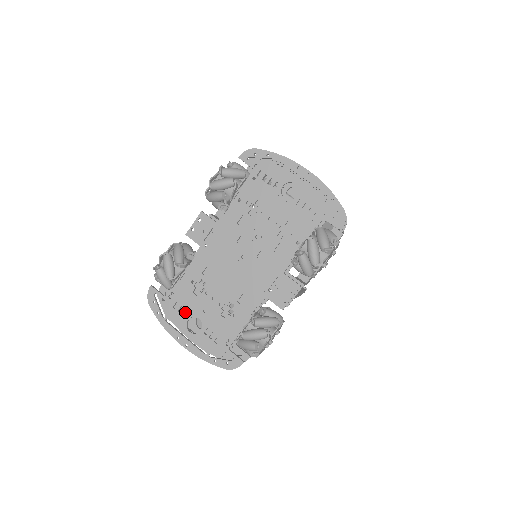
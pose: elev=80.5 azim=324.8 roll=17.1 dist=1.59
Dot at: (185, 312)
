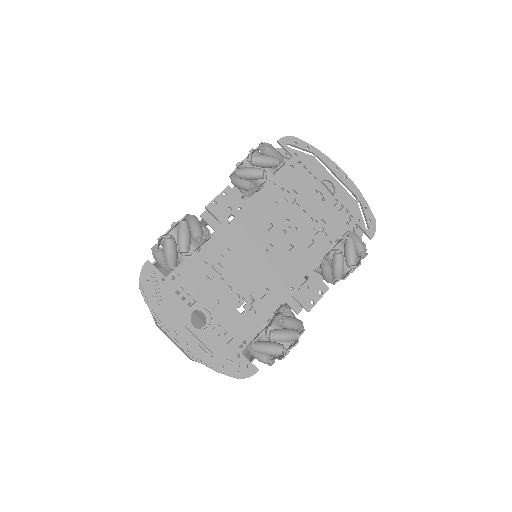
Dot at: occluded
